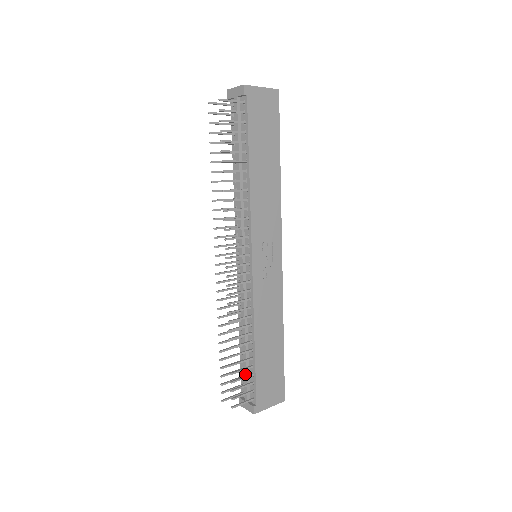
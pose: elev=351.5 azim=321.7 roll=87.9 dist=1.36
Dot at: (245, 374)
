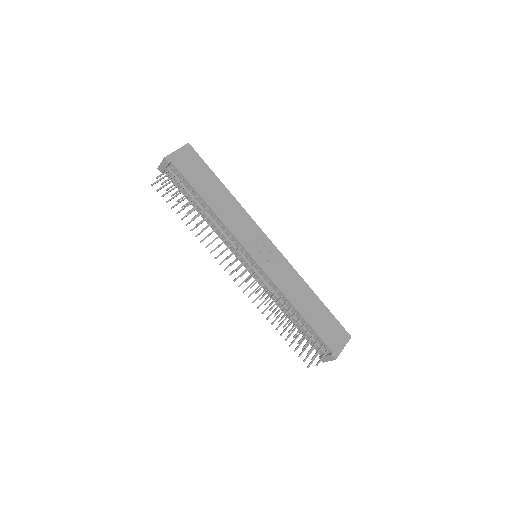
Dot at: (309, 338)
